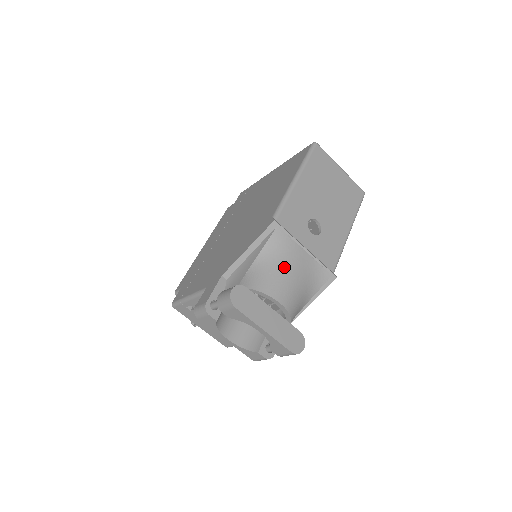
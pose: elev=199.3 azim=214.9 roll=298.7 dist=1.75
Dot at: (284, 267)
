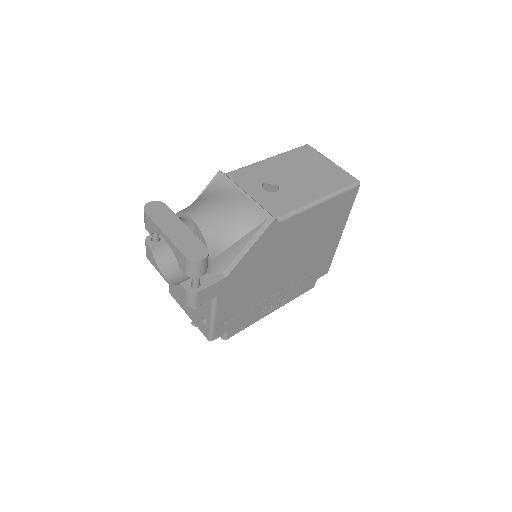
Dot at: (213, 200)
